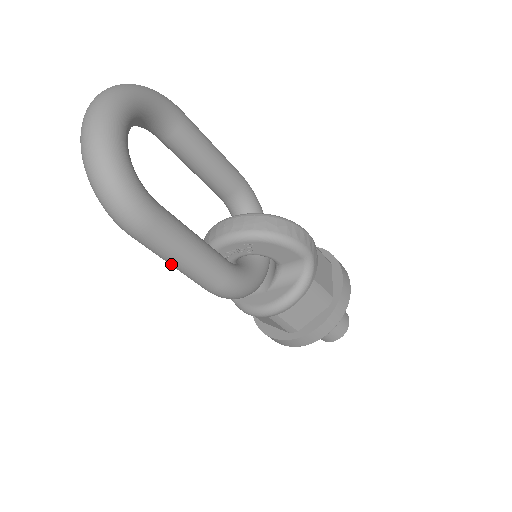
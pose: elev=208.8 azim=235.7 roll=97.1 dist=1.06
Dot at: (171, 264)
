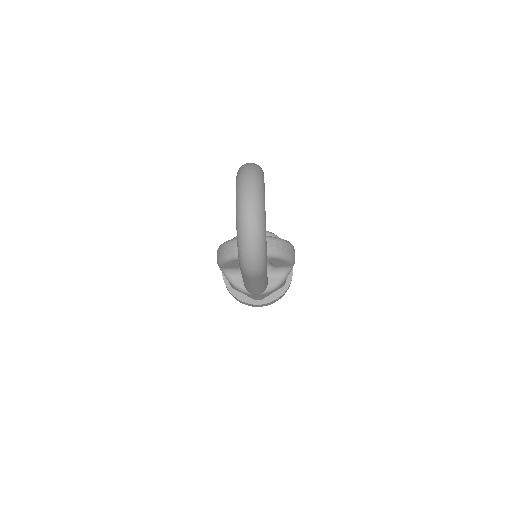
Dot at: (250, 285)
